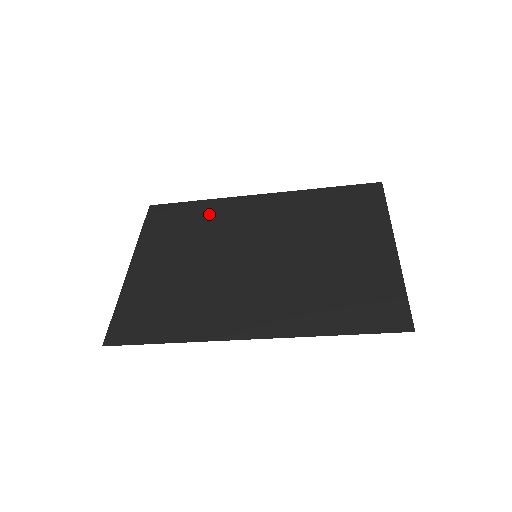
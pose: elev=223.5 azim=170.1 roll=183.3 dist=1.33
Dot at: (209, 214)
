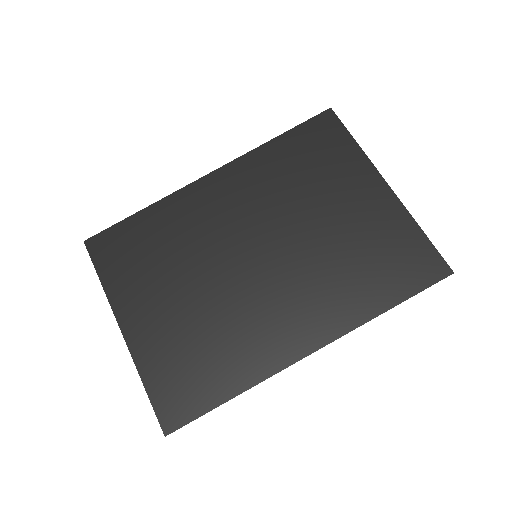
Dot at: (167, 224)
